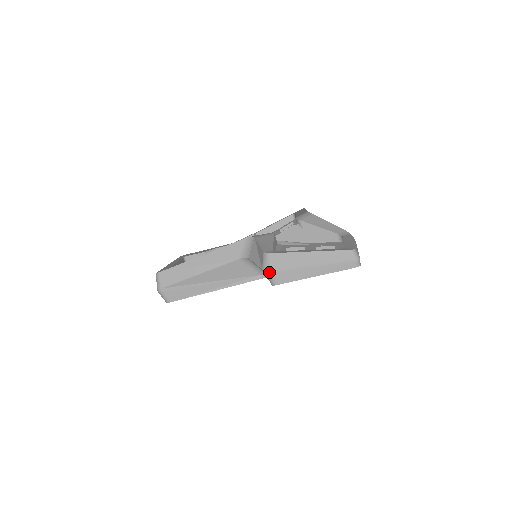
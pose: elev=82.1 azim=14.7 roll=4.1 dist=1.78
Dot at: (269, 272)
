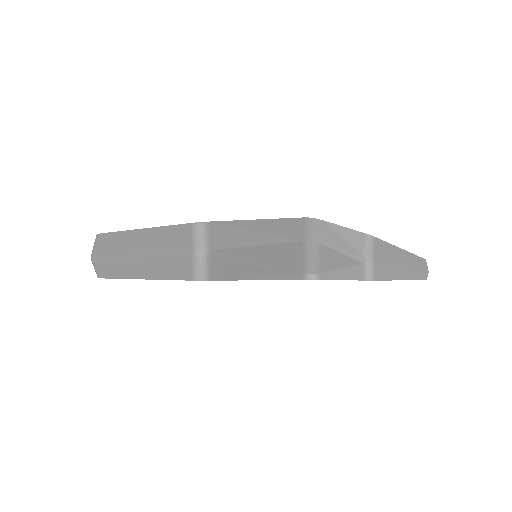
Dot at: (373, 260)
